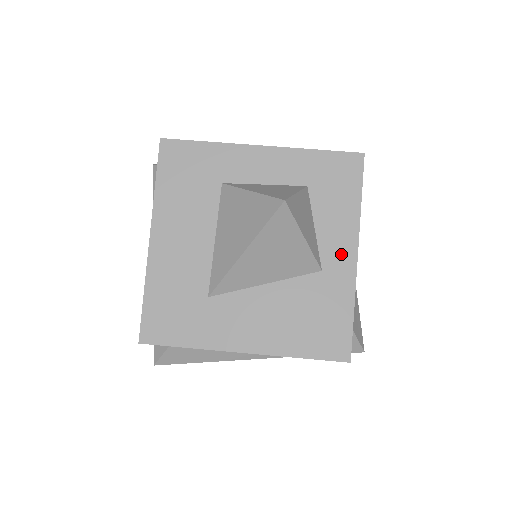
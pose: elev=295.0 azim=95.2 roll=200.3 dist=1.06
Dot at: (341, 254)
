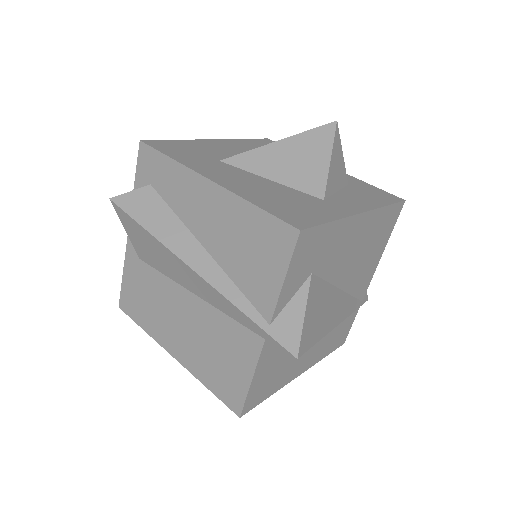
Dot at: (348, 205)
